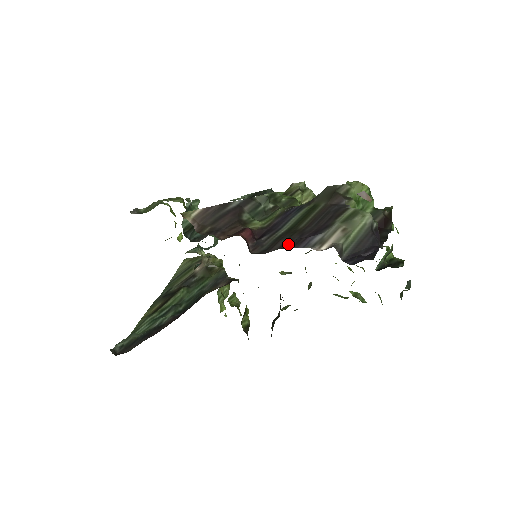
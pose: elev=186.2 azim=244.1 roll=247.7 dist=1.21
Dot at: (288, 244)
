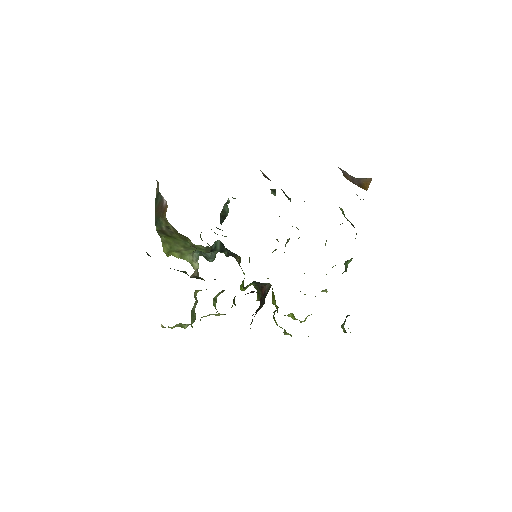
Dot at: occluded
